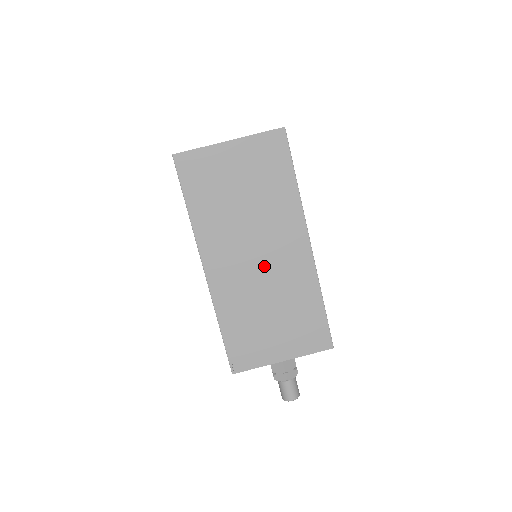
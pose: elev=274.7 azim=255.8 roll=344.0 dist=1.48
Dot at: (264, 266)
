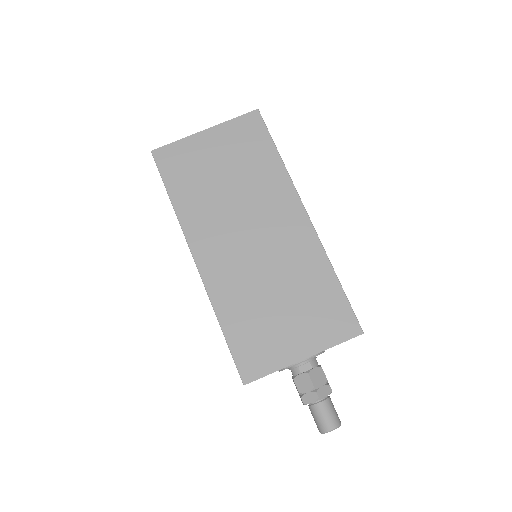
Dot at: (261, 246)
